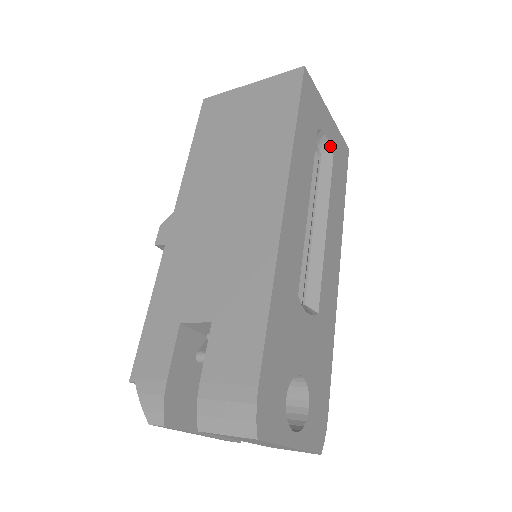
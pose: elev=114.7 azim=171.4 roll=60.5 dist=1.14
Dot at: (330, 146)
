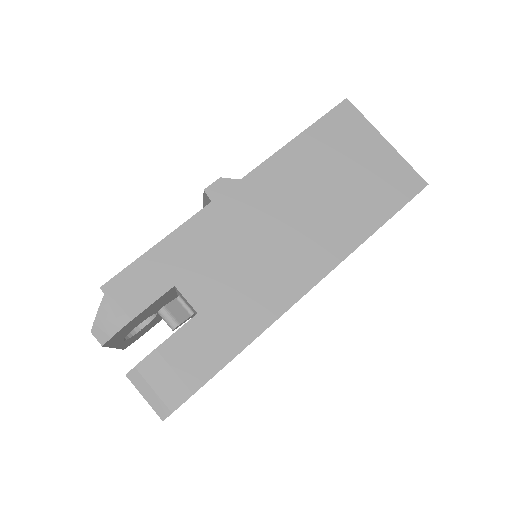
Dot at: occluded
